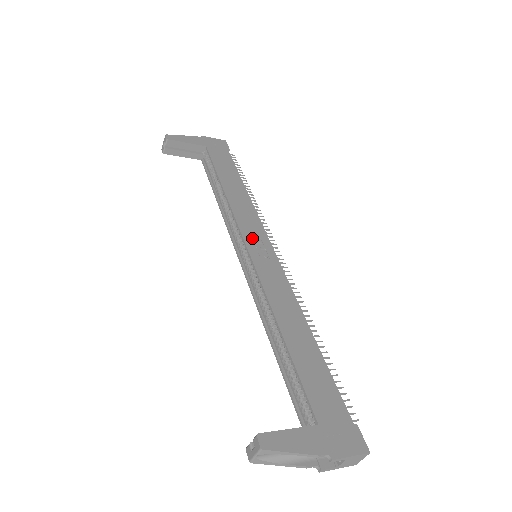
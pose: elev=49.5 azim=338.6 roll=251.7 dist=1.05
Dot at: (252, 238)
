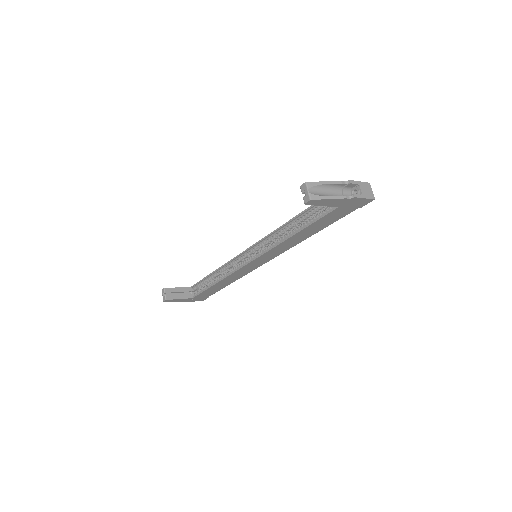
Dot at: occluded
